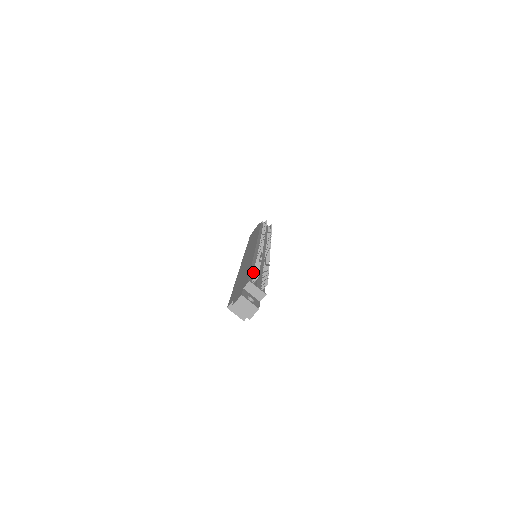
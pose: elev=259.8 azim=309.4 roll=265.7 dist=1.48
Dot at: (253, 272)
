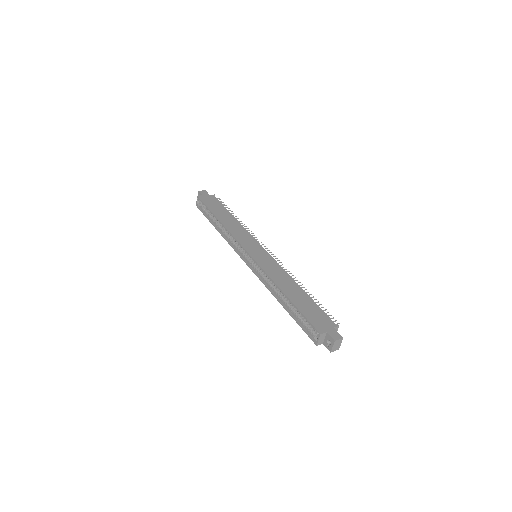
Dot at: (316, 305)
